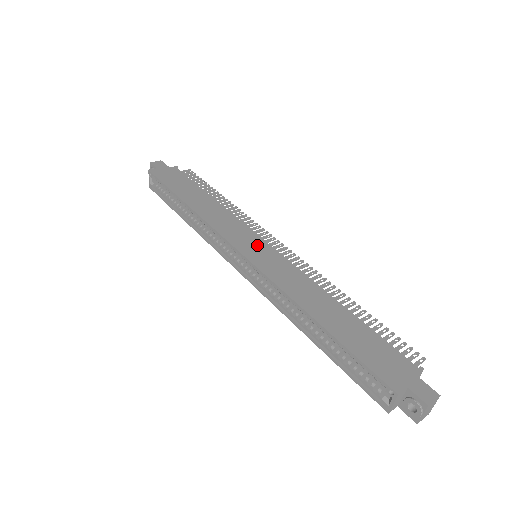
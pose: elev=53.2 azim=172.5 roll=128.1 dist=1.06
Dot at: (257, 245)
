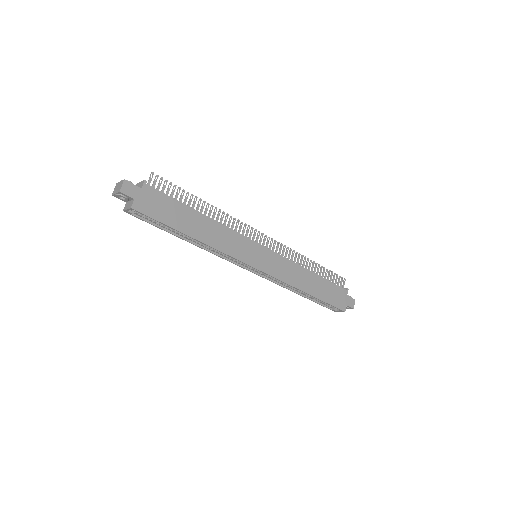
Dot at: (260, 253)
